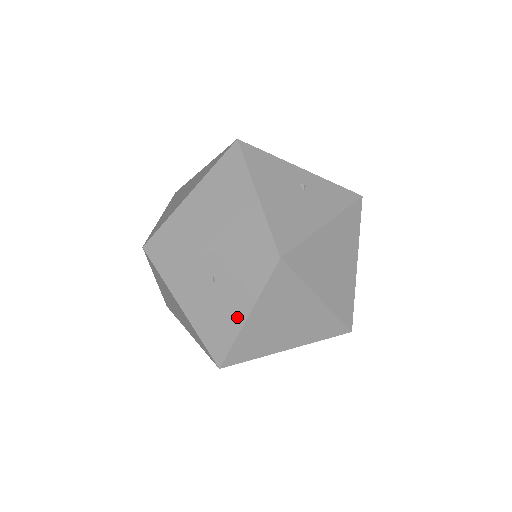
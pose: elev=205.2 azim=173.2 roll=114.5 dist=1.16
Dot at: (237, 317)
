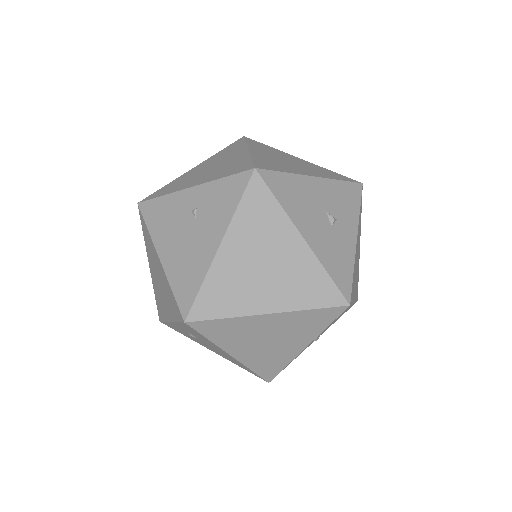
Dot at: (228, 355)
